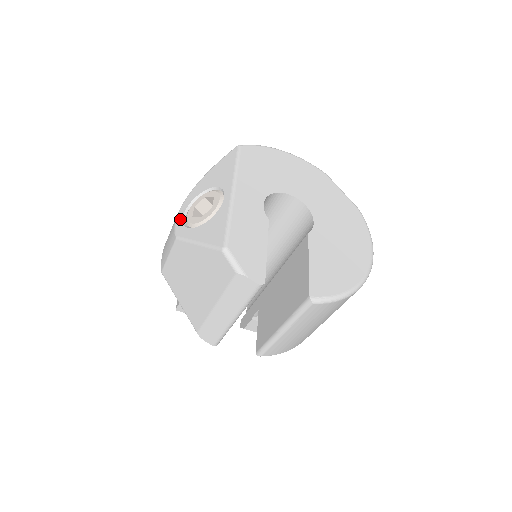
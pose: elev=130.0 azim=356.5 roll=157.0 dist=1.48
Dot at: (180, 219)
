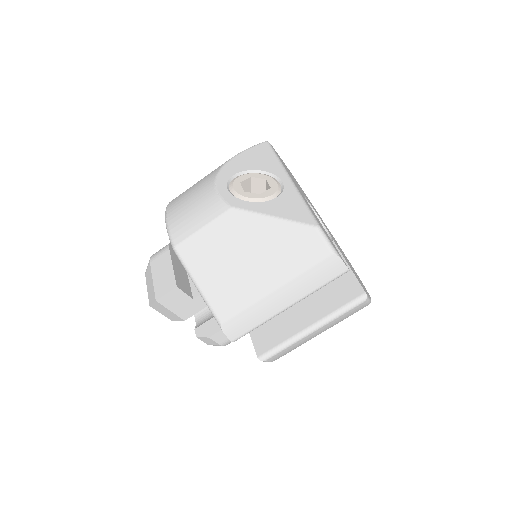
Dot at: (225, 190)
